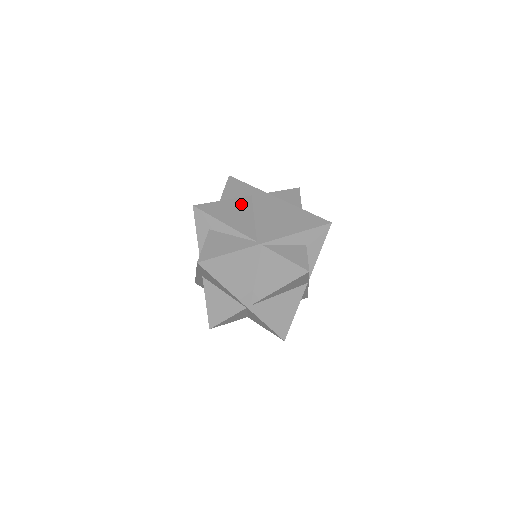
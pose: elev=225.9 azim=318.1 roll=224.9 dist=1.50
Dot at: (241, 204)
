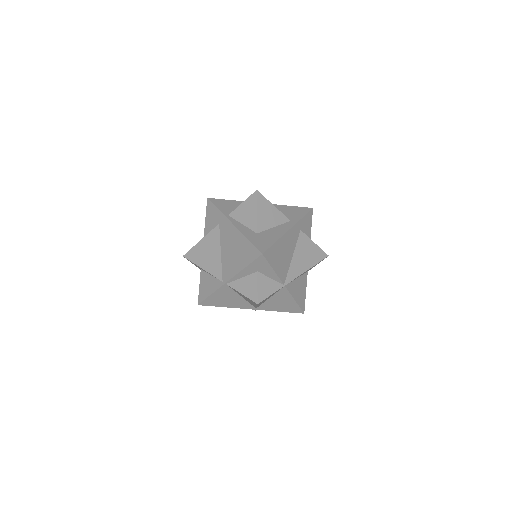
Dot at: (212, 239)
